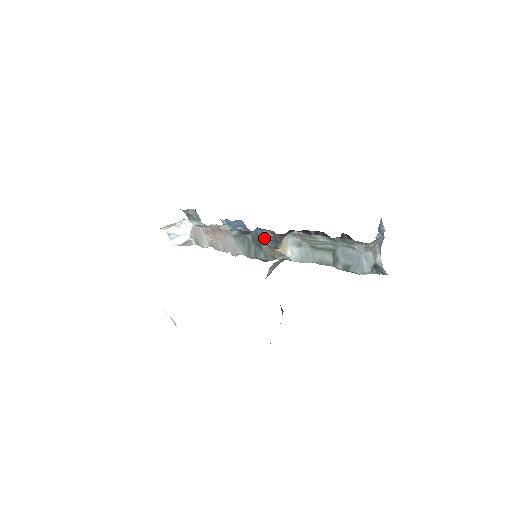
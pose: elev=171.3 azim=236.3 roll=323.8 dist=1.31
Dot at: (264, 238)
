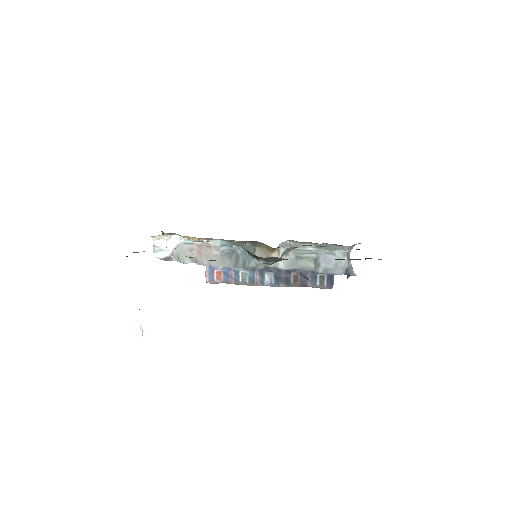
Dot at: occluded
